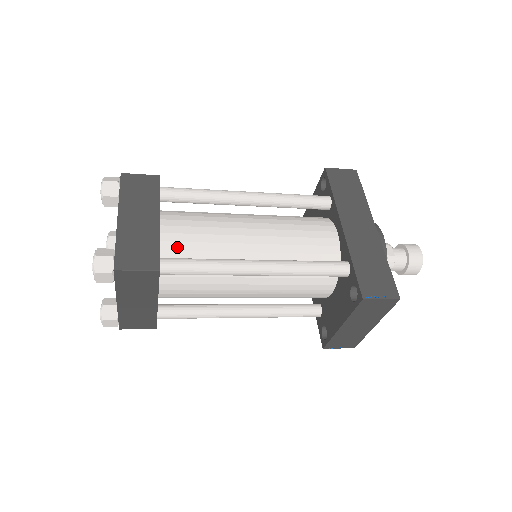
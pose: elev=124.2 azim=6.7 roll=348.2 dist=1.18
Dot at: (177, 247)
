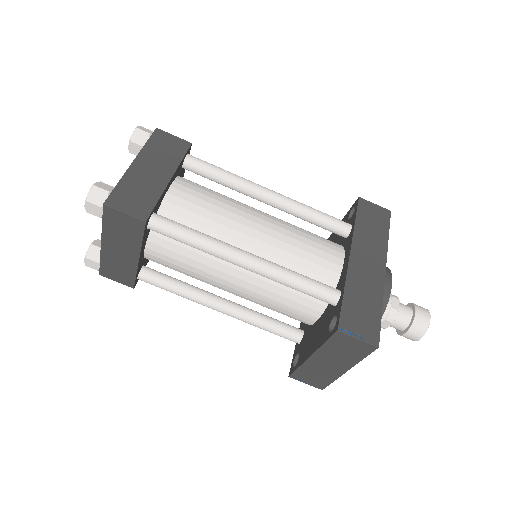
Dot at: (177, 211)
